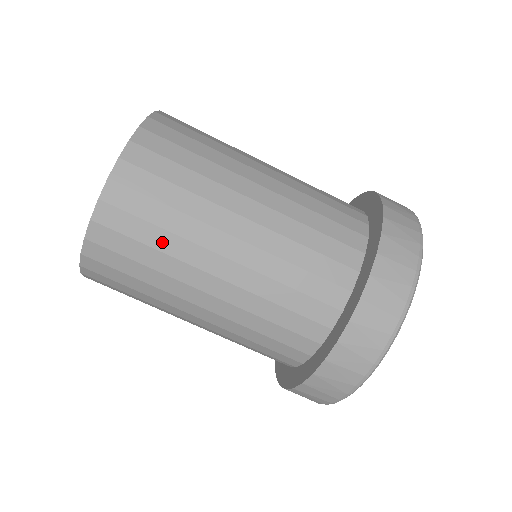
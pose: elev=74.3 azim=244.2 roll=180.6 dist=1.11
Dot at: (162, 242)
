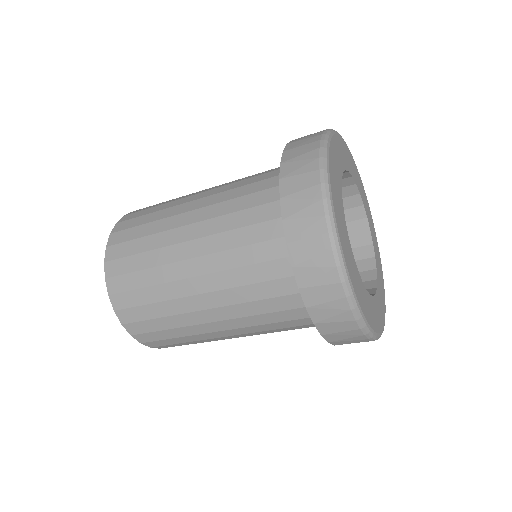
Dot at: (170, 324)
